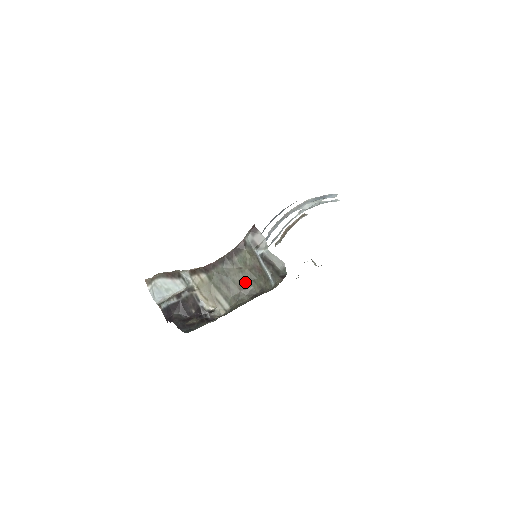
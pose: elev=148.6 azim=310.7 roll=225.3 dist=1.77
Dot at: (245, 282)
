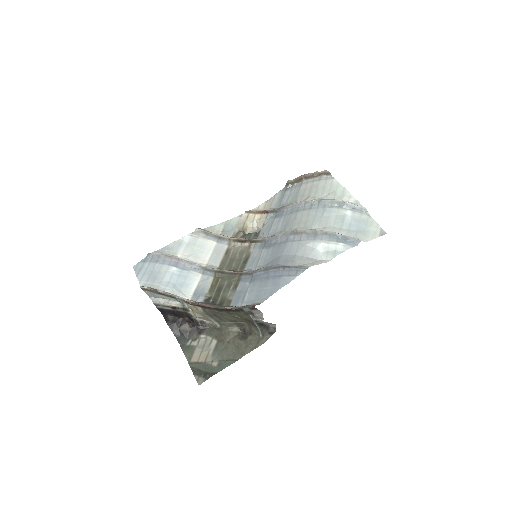
Dot at: (237, 321)
